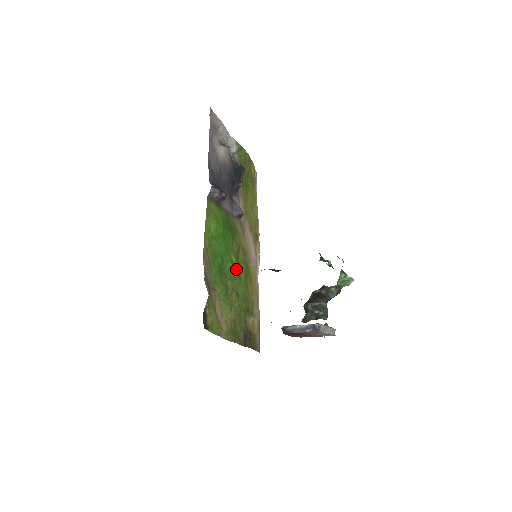
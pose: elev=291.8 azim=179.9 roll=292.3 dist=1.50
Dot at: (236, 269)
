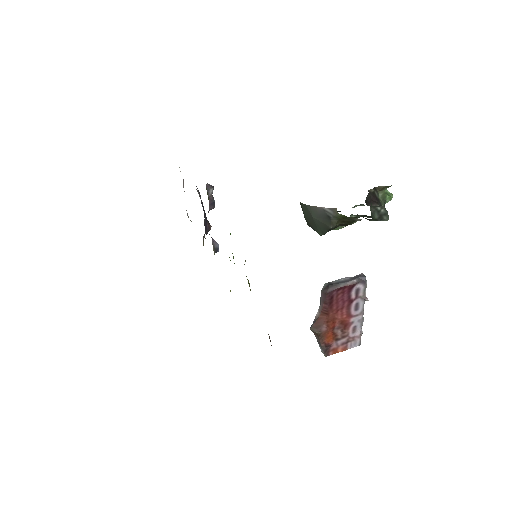
Dot at: occluded
